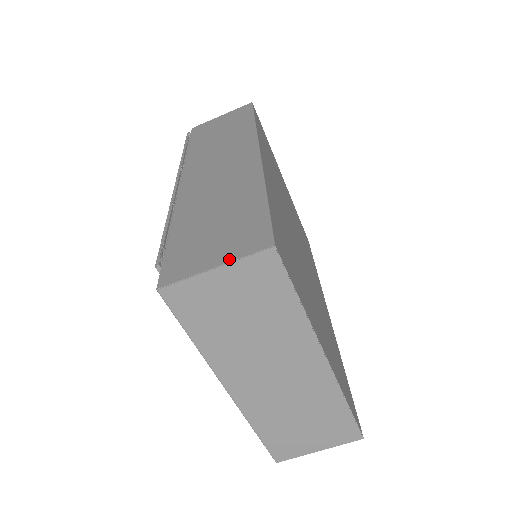
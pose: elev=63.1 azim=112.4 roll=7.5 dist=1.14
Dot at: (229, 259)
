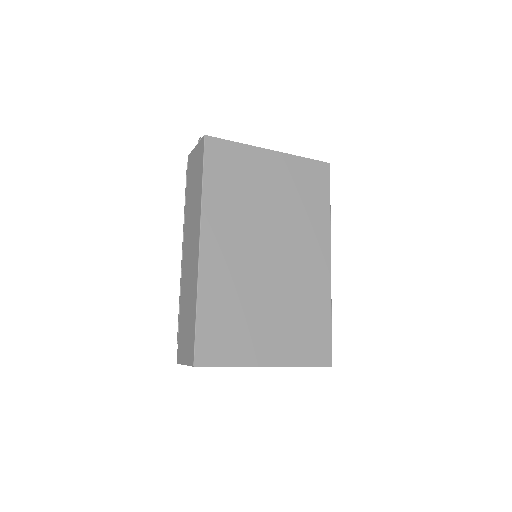
Dot at: (187, 363)
